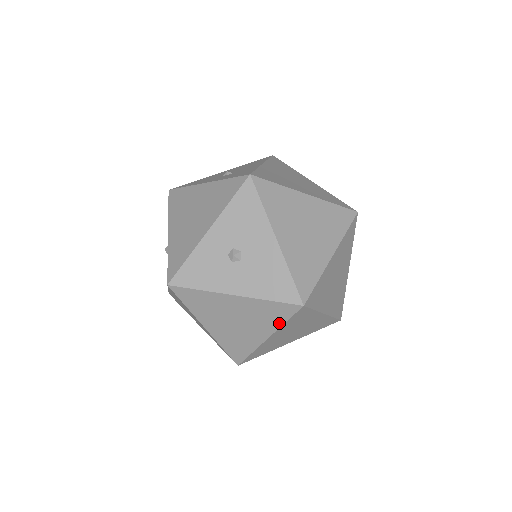
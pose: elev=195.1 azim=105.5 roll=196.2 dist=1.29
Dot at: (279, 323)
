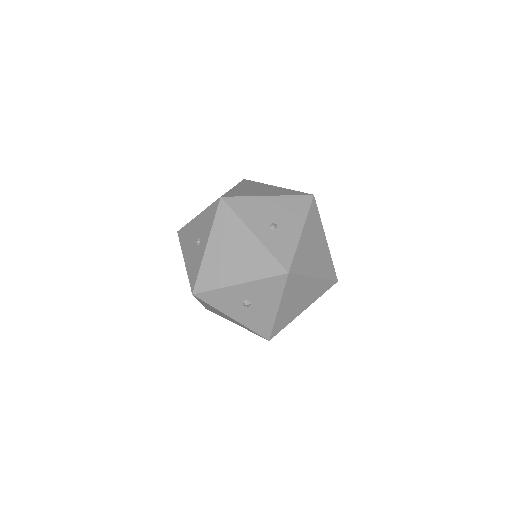
Dot at: (249, 330)
